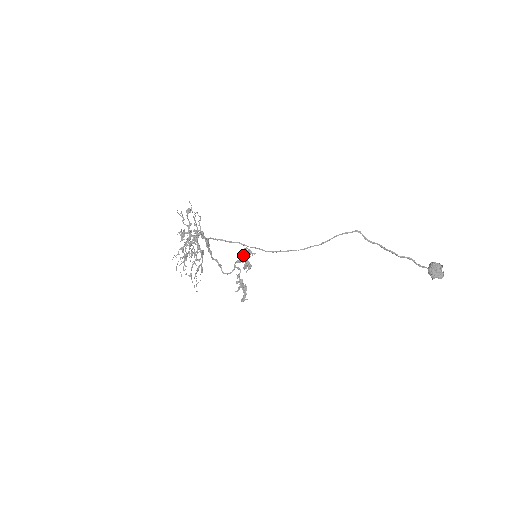
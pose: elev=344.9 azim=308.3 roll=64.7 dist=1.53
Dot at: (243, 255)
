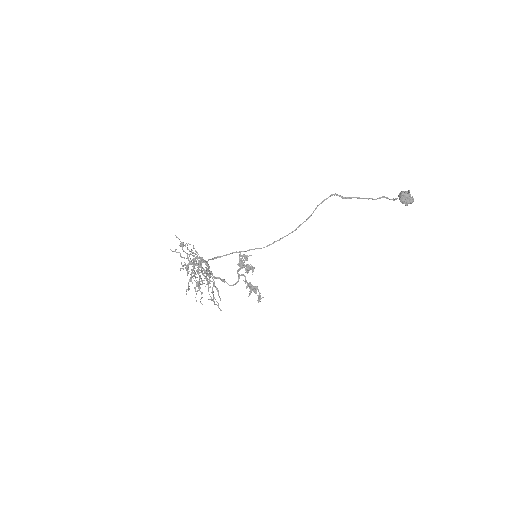
Dot at: (241, 262)
